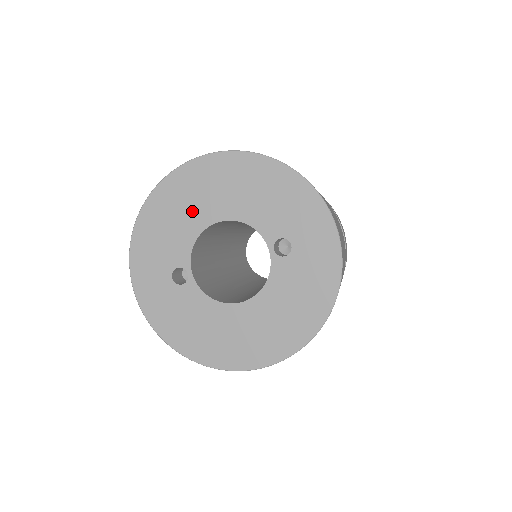
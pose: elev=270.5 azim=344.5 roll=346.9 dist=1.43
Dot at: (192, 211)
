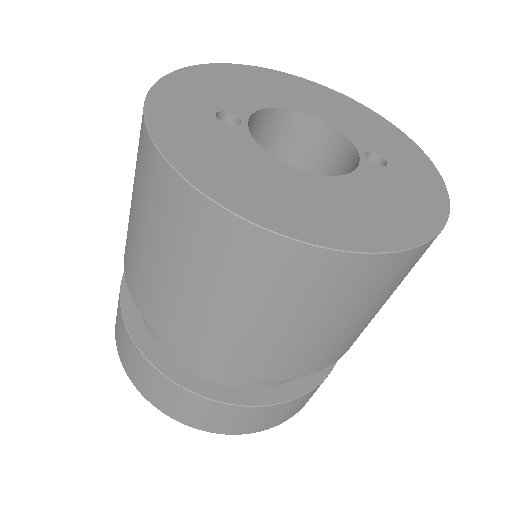
Dot at: (270, 92)
